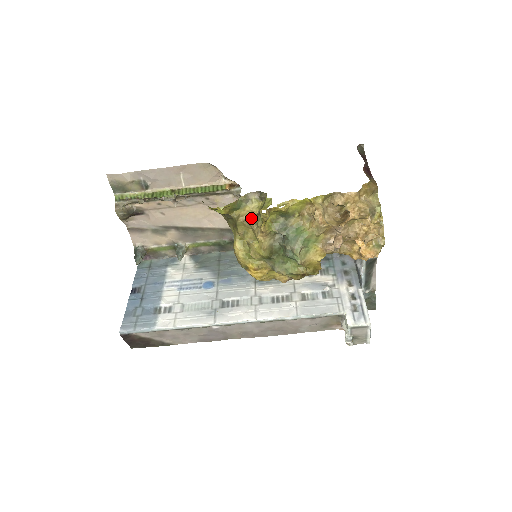
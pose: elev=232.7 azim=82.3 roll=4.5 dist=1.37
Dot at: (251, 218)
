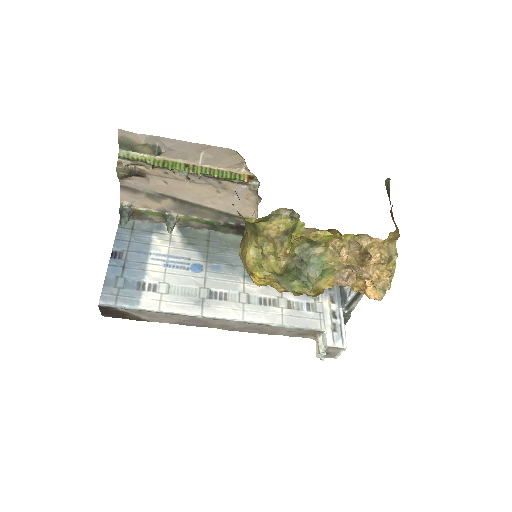
Dot at: (277, 234)
